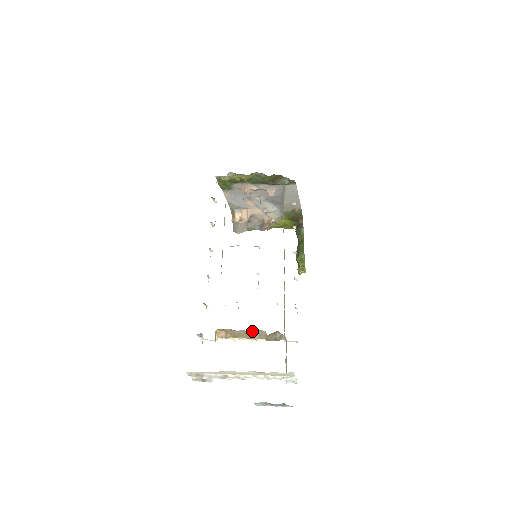
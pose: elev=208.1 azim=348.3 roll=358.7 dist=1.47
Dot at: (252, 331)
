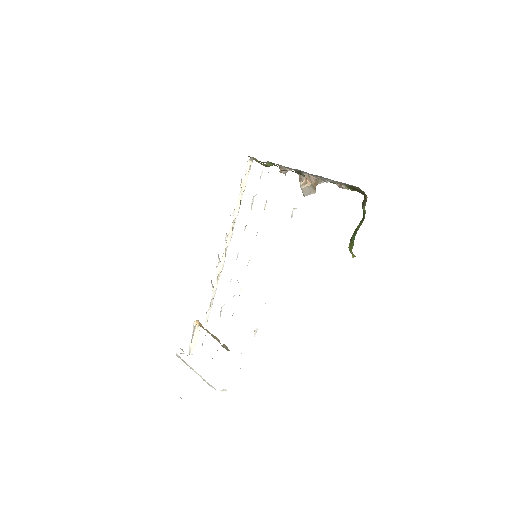
Dot at: occluded
